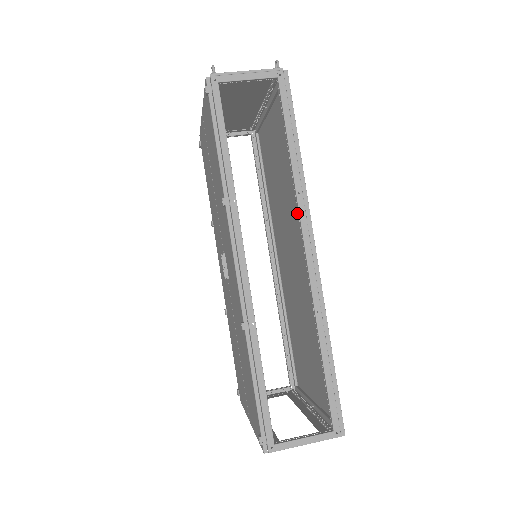
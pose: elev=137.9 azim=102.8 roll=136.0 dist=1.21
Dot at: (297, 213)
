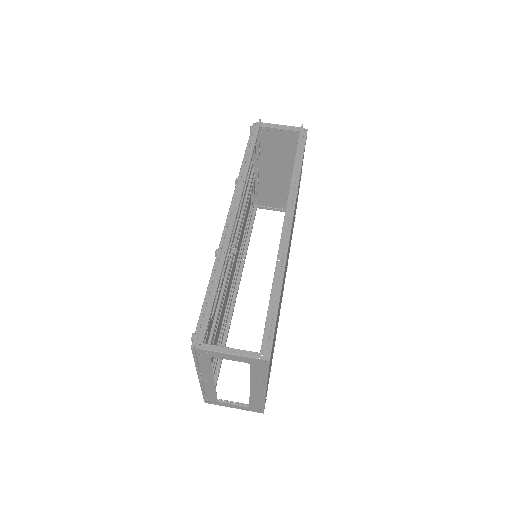
Dot at: (293, 220)
